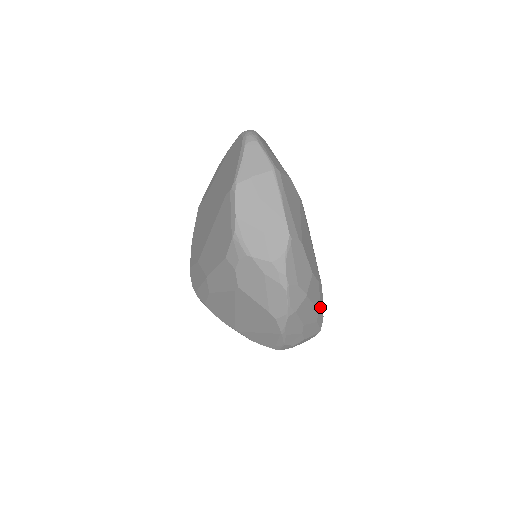
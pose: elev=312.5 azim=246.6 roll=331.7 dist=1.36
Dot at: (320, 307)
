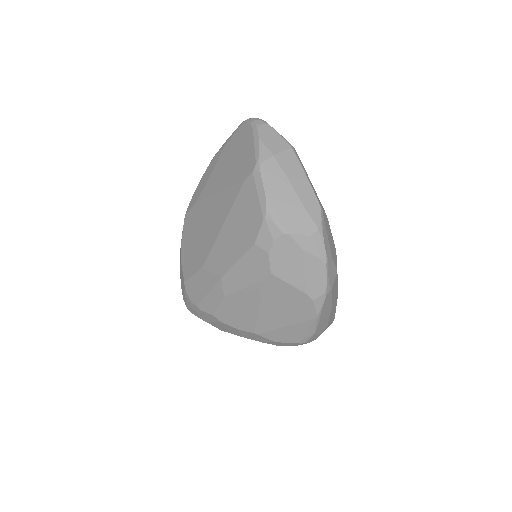
Dot at: occluded
